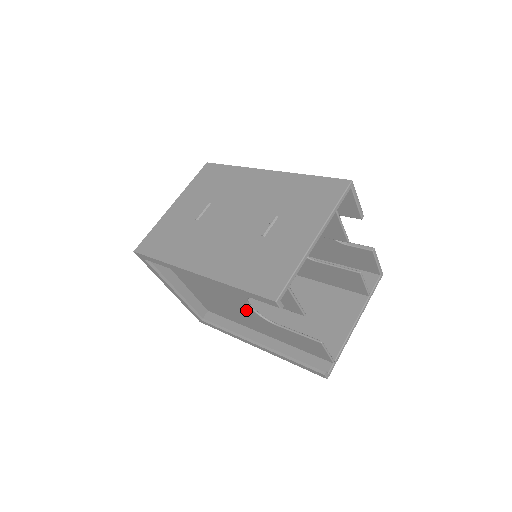
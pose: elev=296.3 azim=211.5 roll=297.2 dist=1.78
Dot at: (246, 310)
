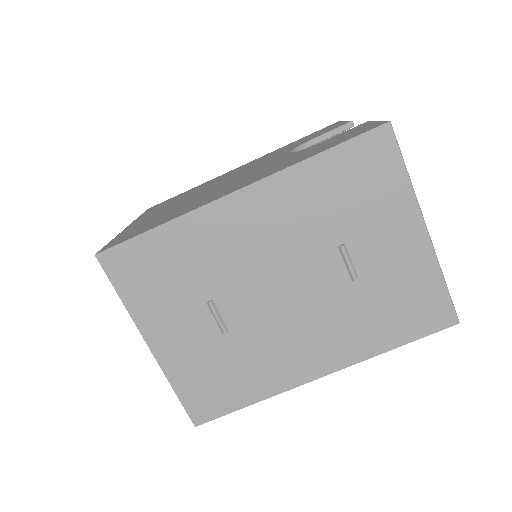
Dot at: occluded
